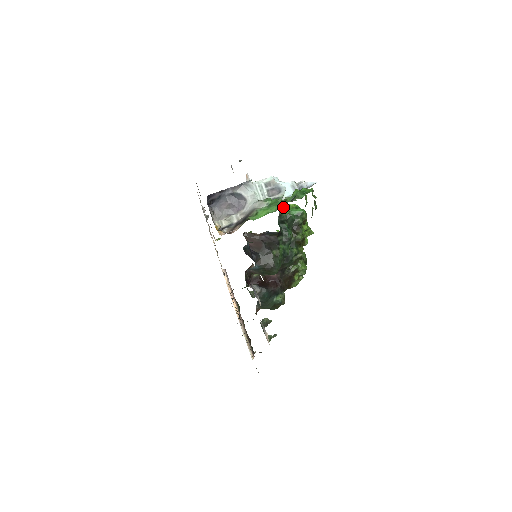
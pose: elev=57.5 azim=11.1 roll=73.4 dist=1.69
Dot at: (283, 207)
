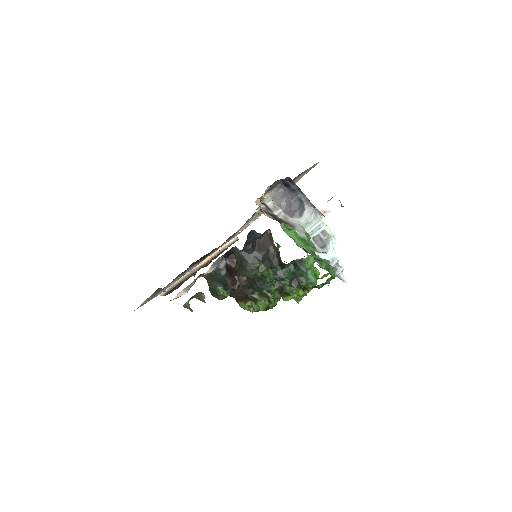
Dot at: (311, 261)
